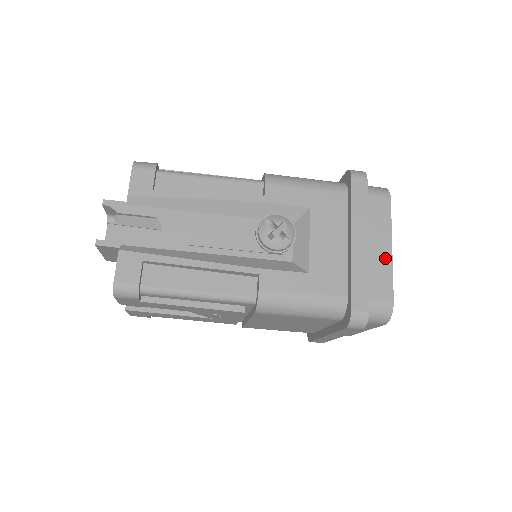
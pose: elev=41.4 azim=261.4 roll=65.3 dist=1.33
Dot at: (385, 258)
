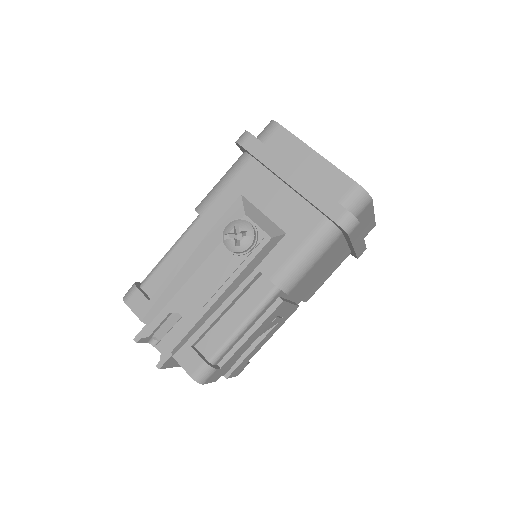
Dot at: (320, 164)
